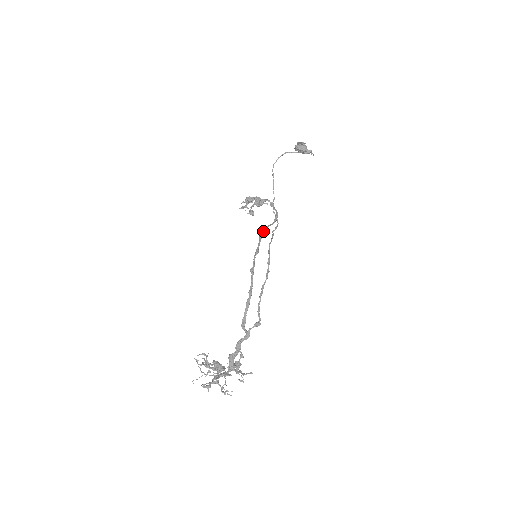
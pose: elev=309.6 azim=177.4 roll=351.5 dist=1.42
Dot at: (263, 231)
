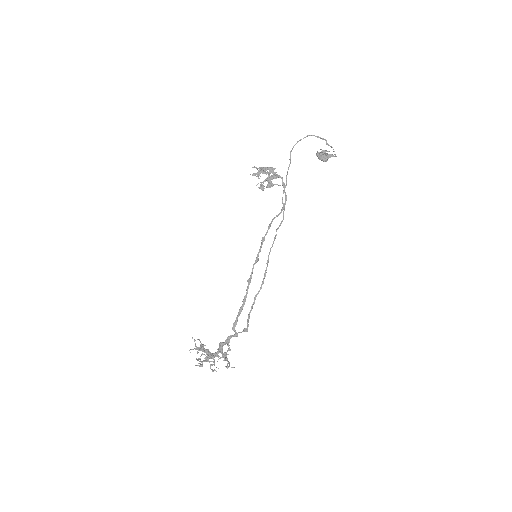
Dot at: occluded
